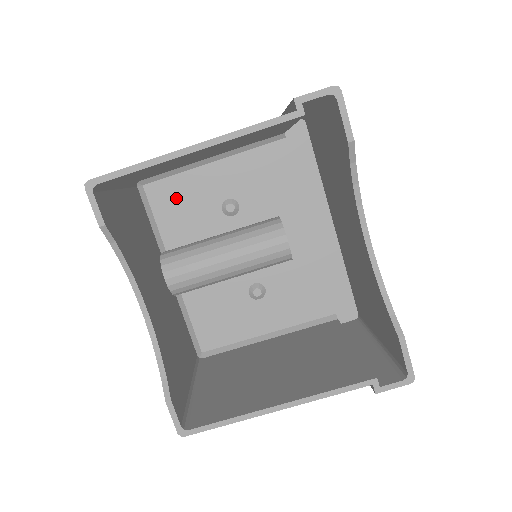
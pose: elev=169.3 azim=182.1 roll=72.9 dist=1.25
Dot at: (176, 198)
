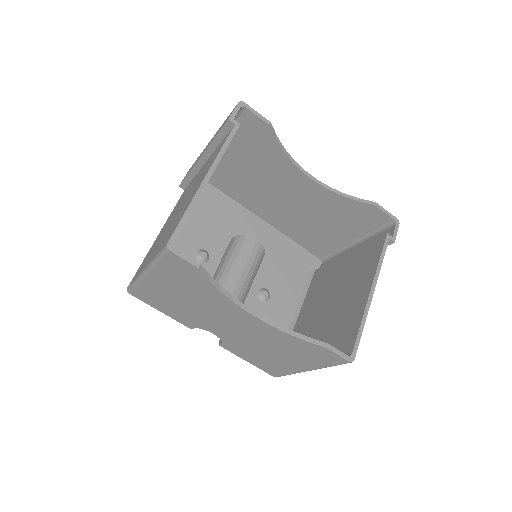
Dot at: occluded
